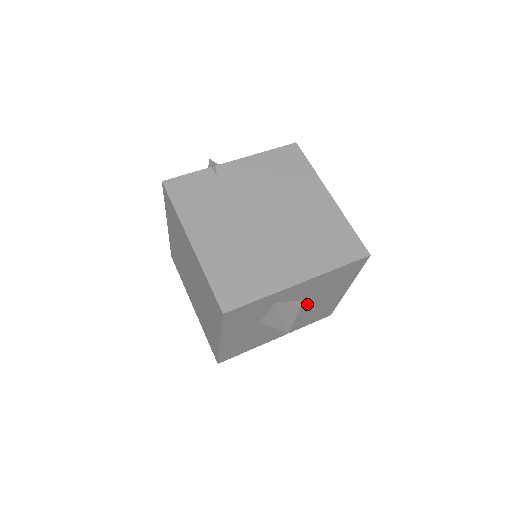
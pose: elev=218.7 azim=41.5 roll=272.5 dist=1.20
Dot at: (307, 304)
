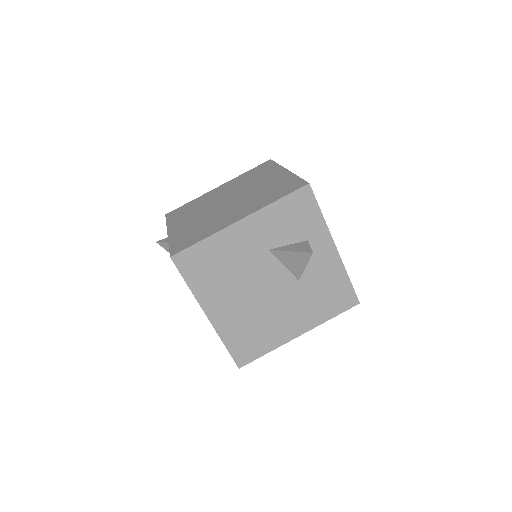
Dot at: (286, 296)
